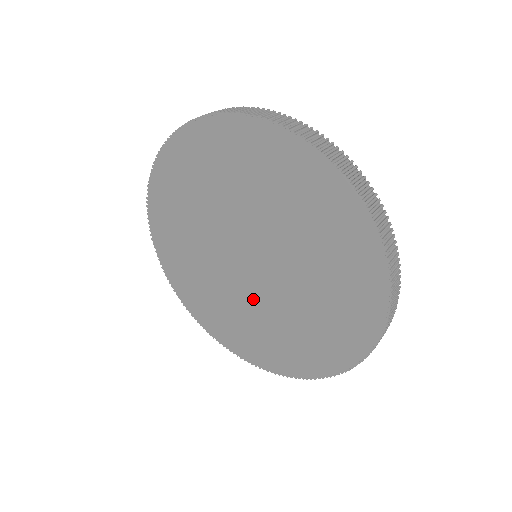
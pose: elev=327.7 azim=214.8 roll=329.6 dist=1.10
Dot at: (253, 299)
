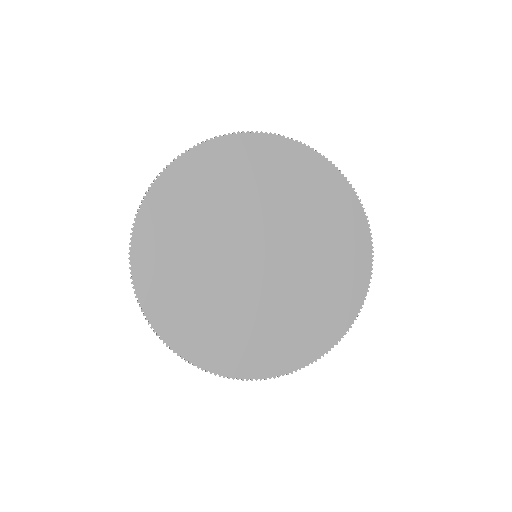
Dot at: (290, 278)
